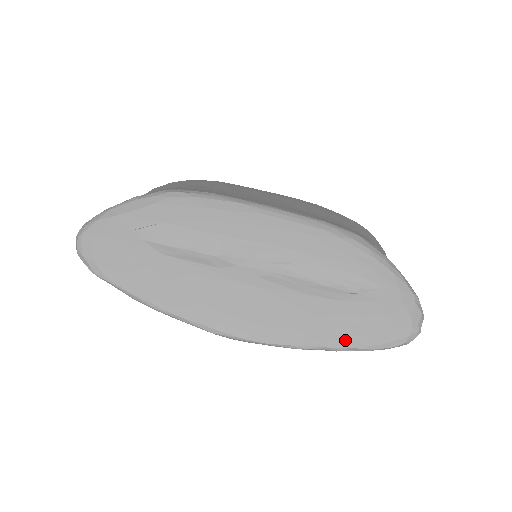
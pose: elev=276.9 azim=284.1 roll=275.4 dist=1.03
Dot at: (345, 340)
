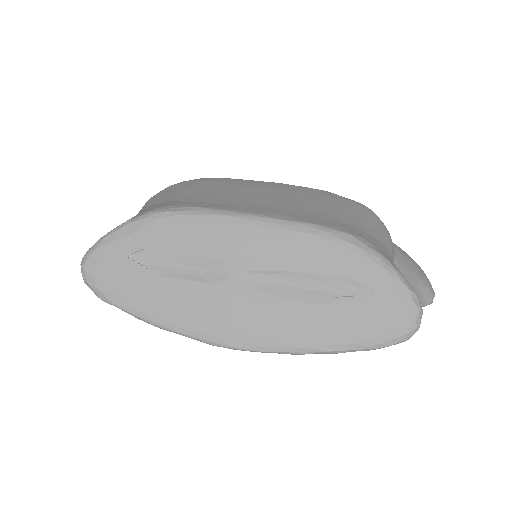
Dot at: (341, 343)
